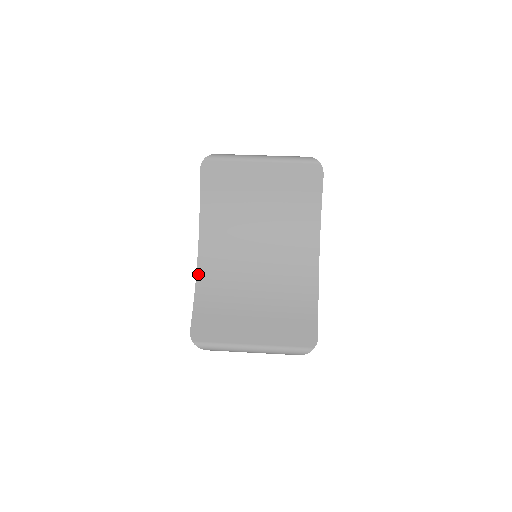
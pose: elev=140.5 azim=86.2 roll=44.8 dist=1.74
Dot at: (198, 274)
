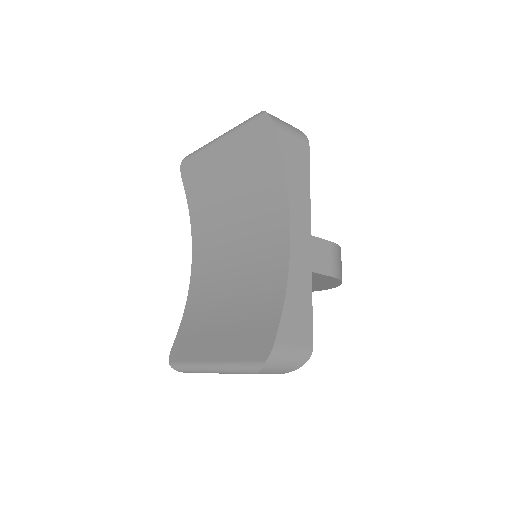
Dot at: (190, 287)
